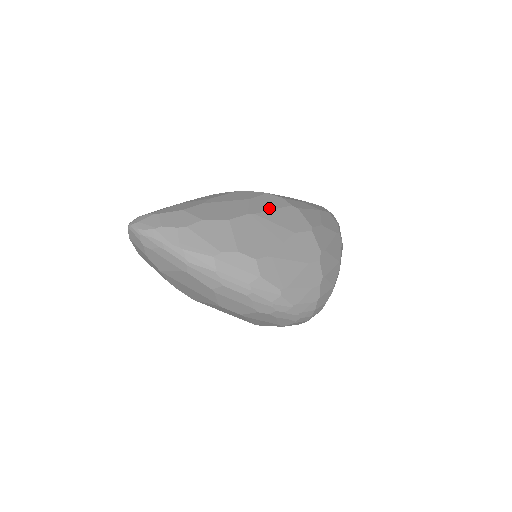
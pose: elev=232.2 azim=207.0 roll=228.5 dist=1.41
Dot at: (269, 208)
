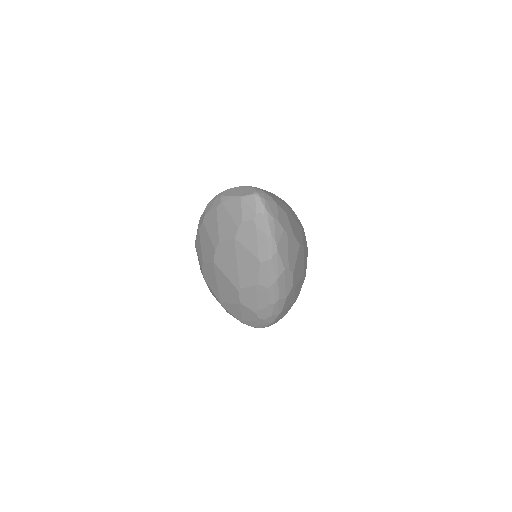
Dot at: occluded
